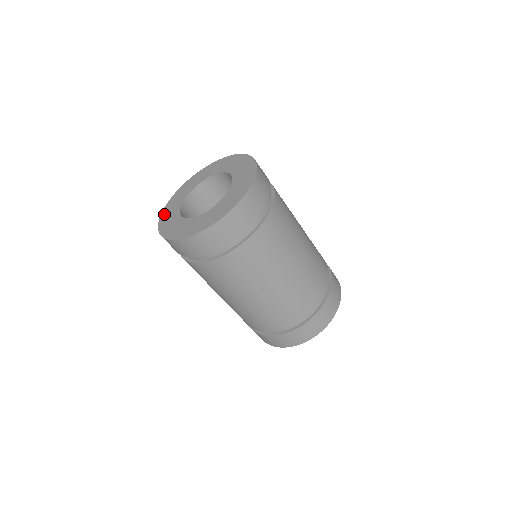
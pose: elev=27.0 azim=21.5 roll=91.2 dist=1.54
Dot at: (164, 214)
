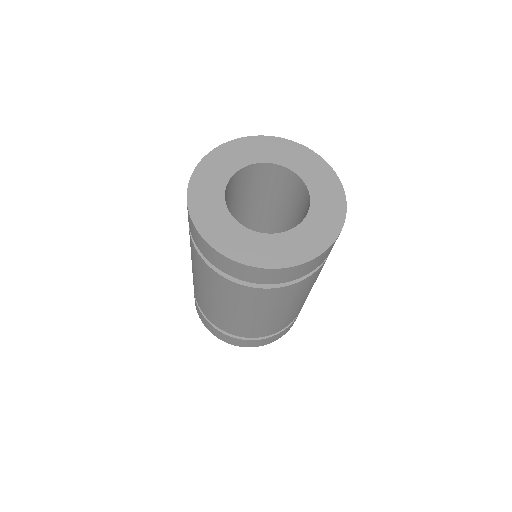
Dot at: (203, 225)
